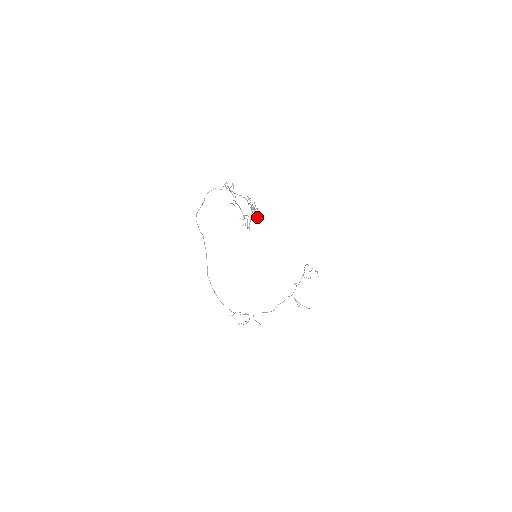
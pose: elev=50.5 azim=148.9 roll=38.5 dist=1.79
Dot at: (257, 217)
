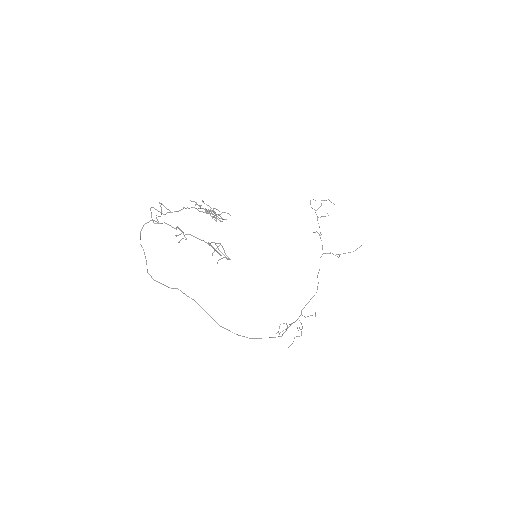
Dot at: (223, 219)
